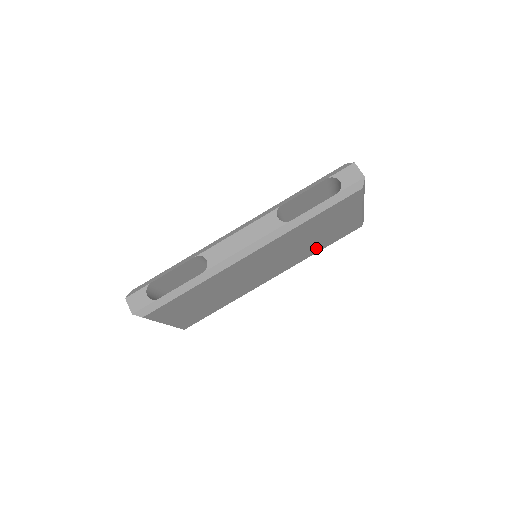
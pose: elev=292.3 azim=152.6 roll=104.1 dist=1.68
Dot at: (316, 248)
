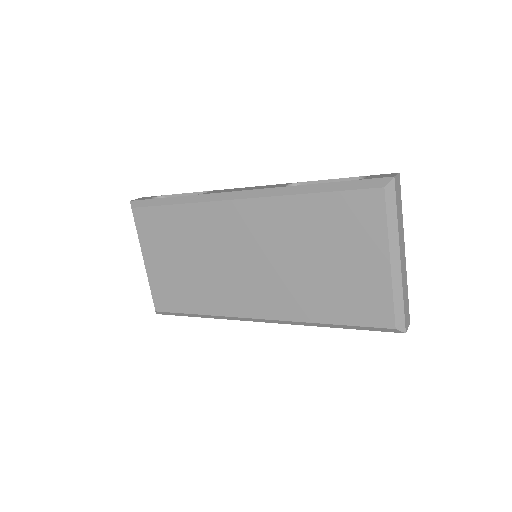
Dot at: (320, 306)
